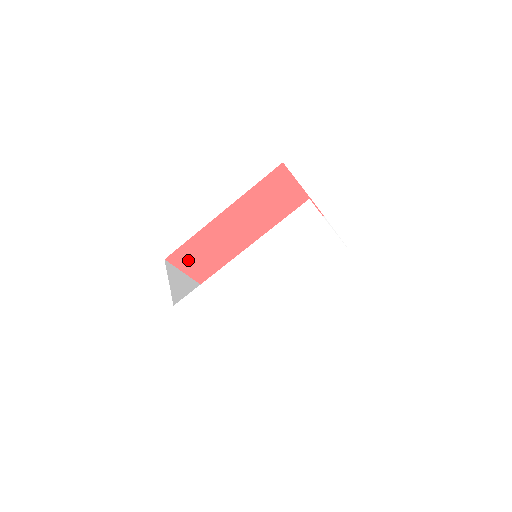
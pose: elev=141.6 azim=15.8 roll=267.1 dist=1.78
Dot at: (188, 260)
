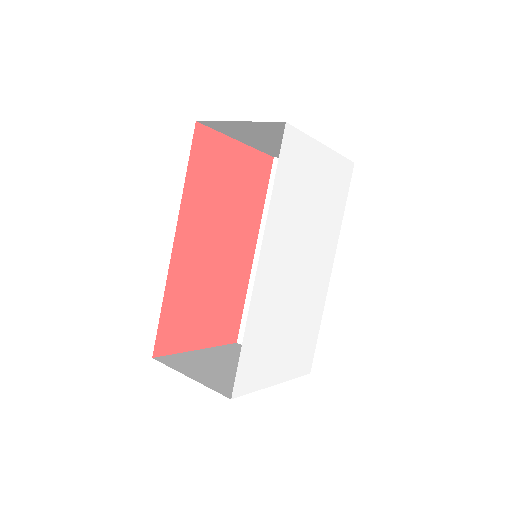
Dot at: (178, 333)
